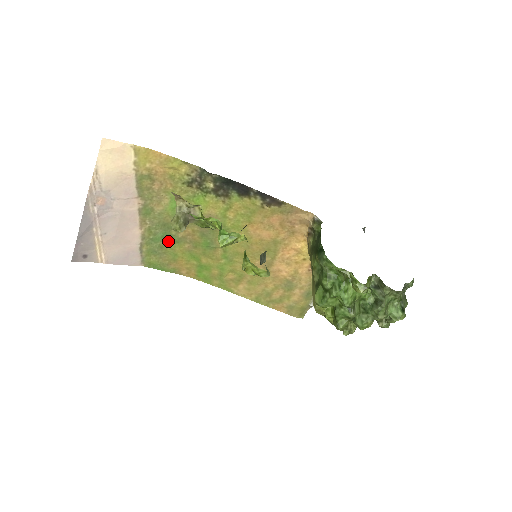
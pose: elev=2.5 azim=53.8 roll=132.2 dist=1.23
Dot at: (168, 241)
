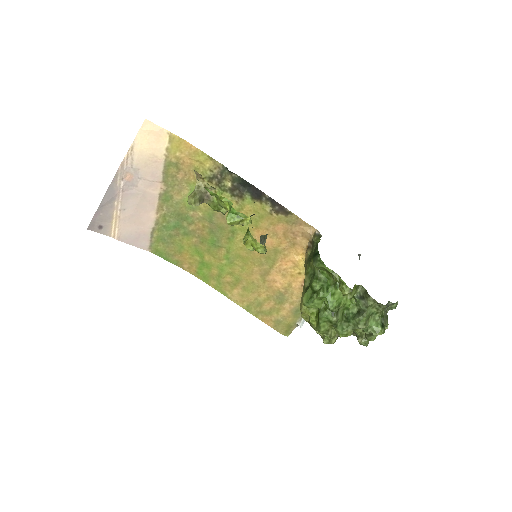
Dot at: (178, 232)
